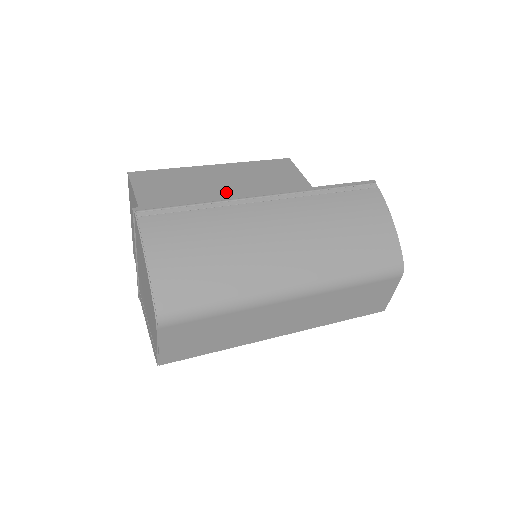
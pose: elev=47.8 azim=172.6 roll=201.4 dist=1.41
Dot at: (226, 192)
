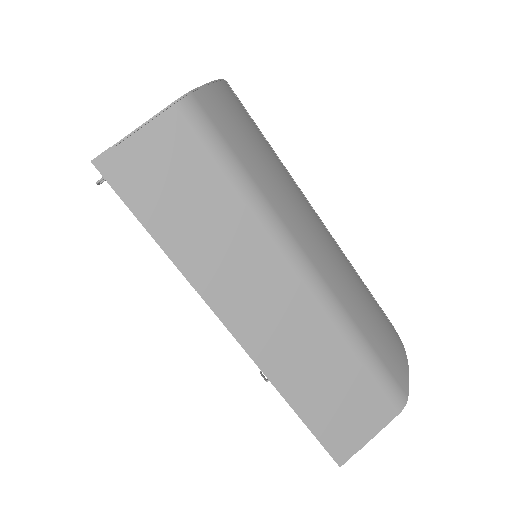
Dot at: occluded
